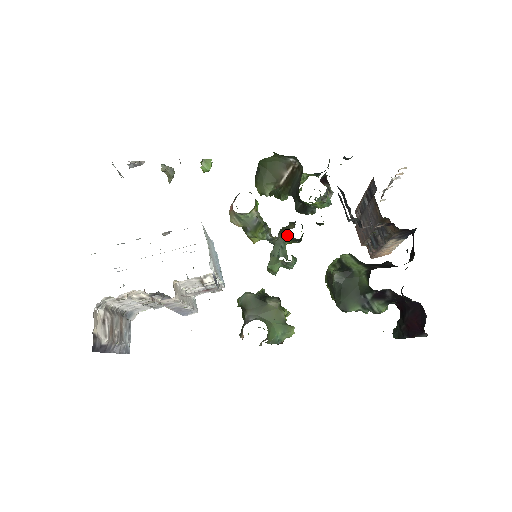
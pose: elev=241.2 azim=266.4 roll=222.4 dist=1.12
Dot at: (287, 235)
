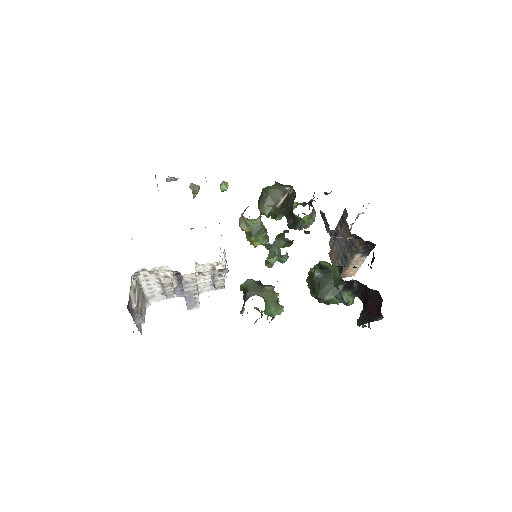
Dot at: (283, 238)
